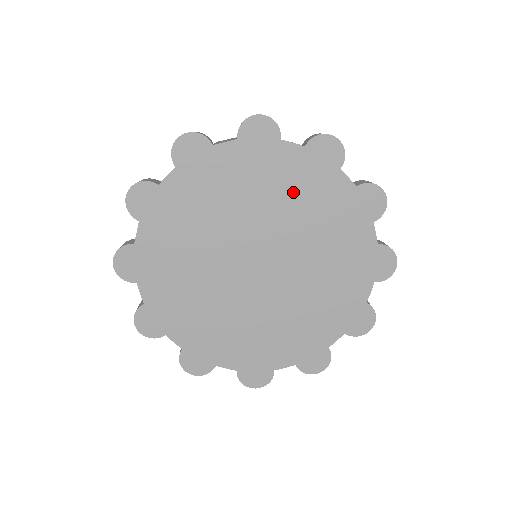
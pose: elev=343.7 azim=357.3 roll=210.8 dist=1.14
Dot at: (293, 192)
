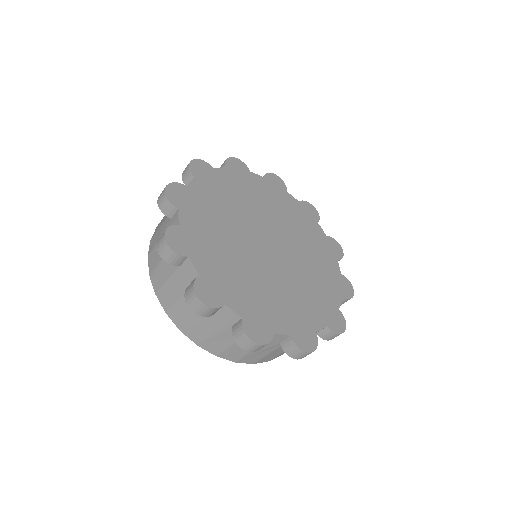
Dot at: (244, 193)
